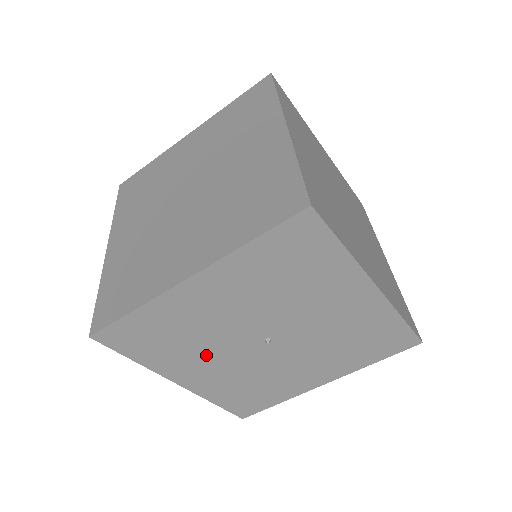
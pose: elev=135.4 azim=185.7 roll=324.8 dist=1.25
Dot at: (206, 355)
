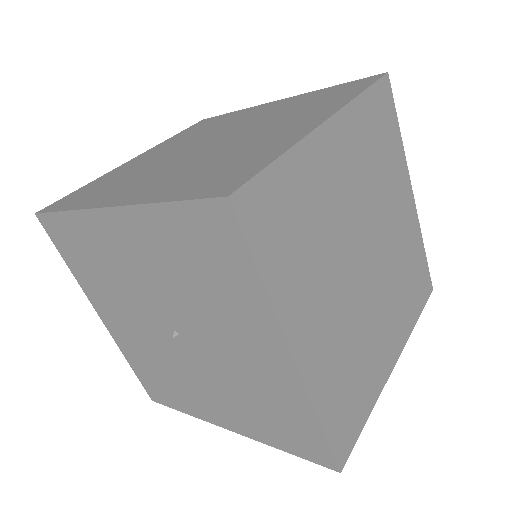
Dot at: (123, 306)
